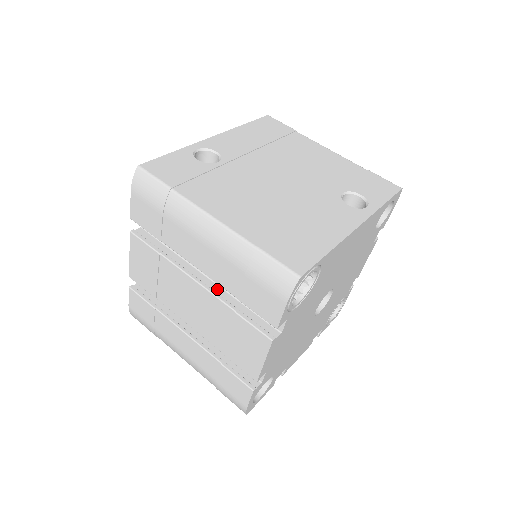
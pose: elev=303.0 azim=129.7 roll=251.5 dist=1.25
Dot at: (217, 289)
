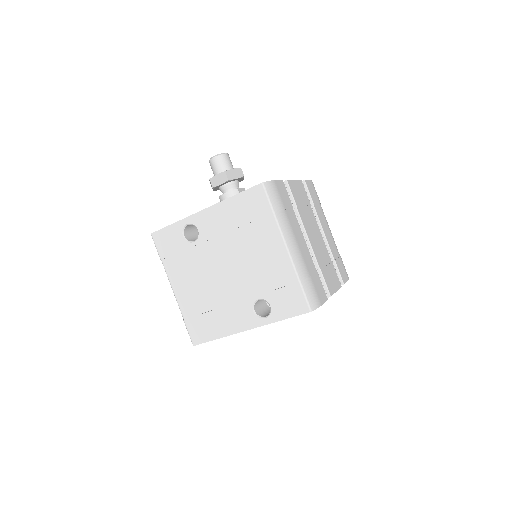
Dot at: occluded
